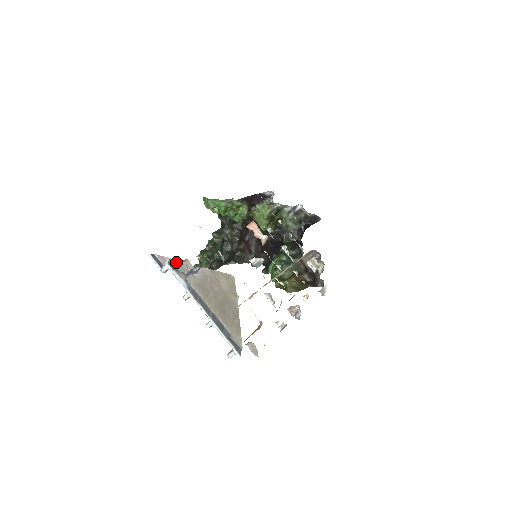
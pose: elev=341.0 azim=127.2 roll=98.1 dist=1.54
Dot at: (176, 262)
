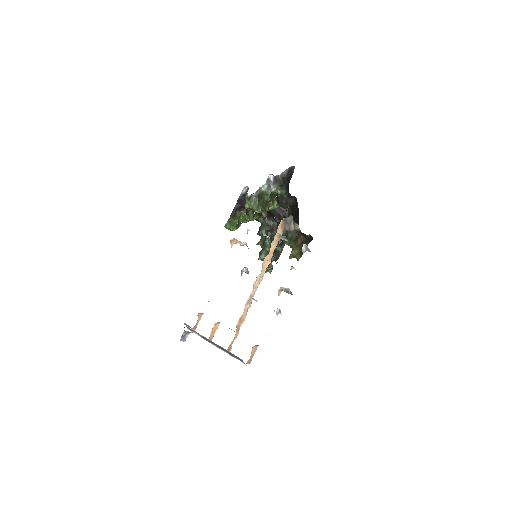
Dot at: occluded
